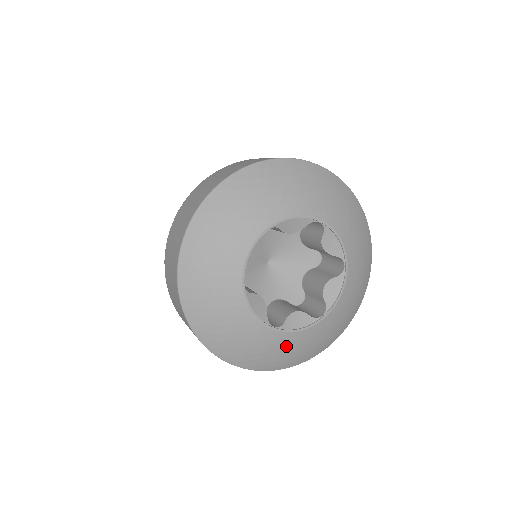
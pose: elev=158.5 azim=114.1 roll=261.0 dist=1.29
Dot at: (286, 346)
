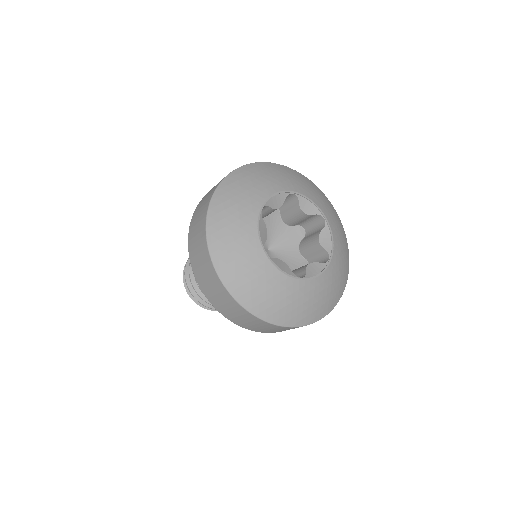
Dot at: (316, 292)
